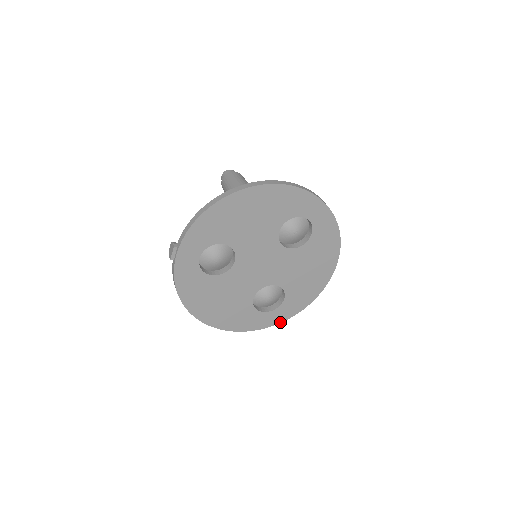
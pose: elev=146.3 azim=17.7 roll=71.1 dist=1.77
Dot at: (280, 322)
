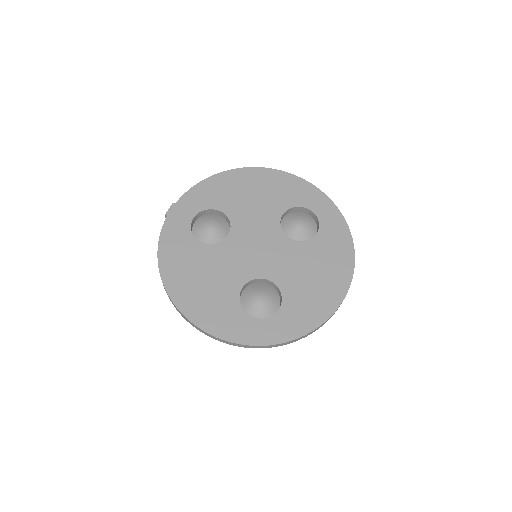
Dot at: (272, 344)
